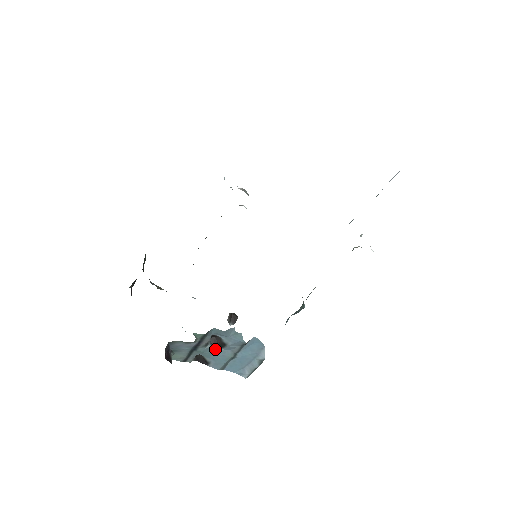
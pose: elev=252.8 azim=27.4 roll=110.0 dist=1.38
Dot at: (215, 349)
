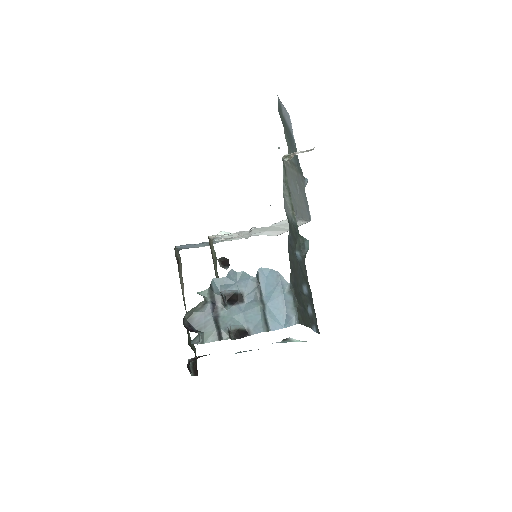
Dot at: (238, 308)
